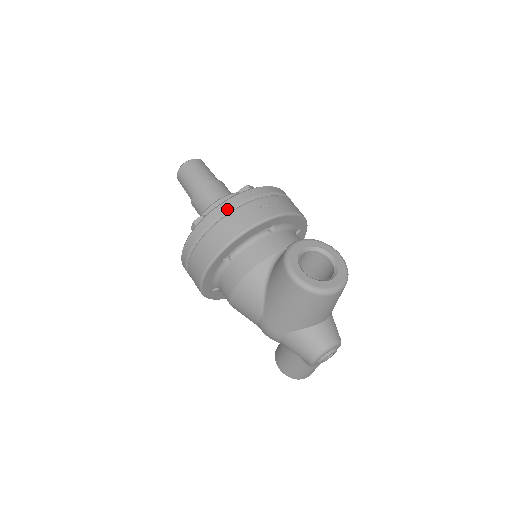
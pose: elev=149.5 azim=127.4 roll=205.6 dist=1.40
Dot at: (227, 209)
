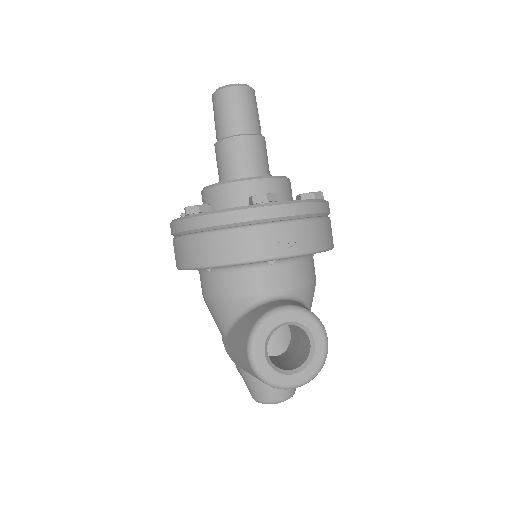
Dot at: (223, 224)
